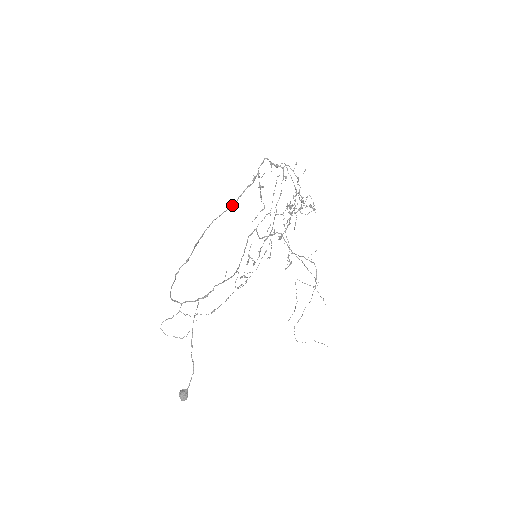
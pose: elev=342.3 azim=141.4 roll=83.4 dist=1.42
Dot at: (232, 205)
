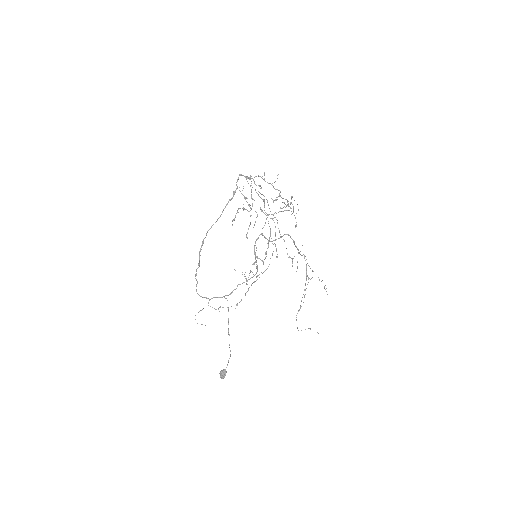
Dot at: (219, 217)
